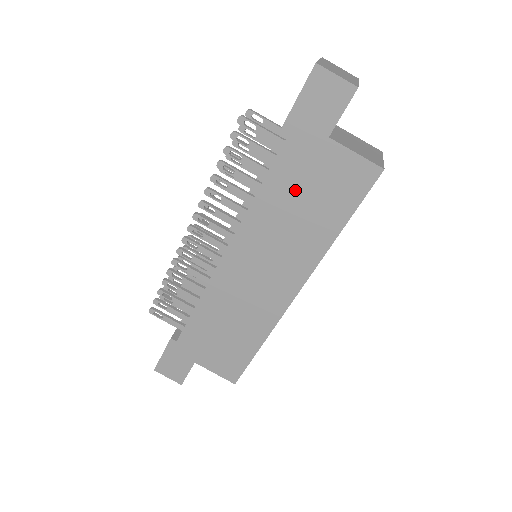
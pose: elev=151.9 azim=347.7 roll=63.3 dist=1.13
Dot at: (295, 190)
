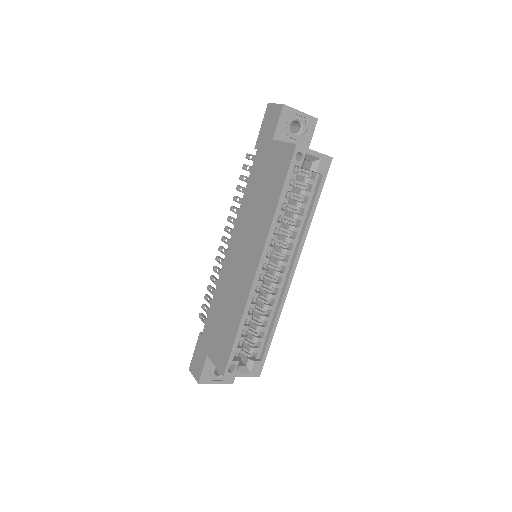
Dot at: (259, 182)
